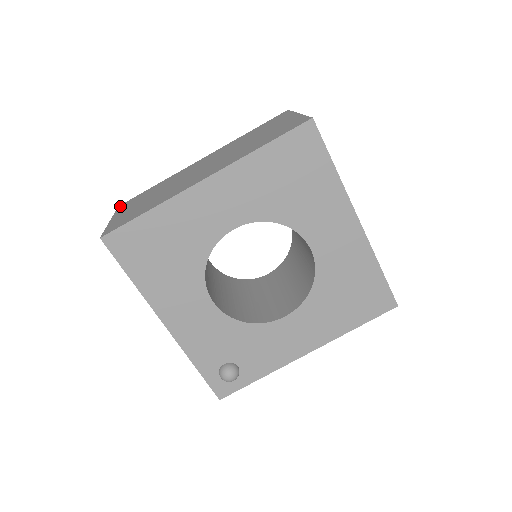
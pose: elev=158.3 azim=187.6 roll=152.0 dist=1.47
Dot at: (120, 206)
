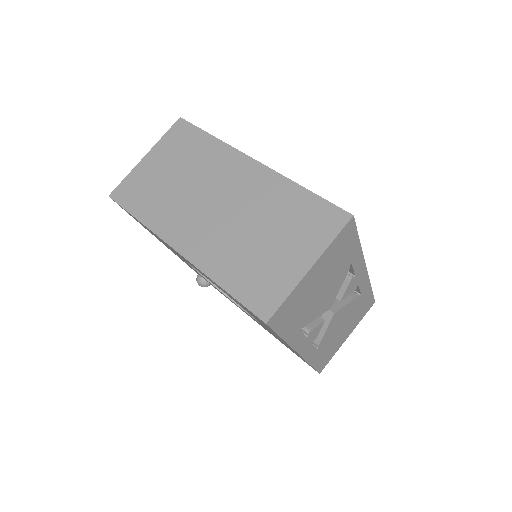
Dot at: (177, 124)
